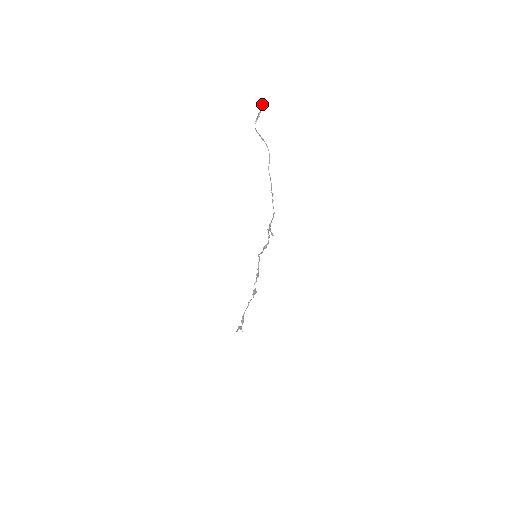
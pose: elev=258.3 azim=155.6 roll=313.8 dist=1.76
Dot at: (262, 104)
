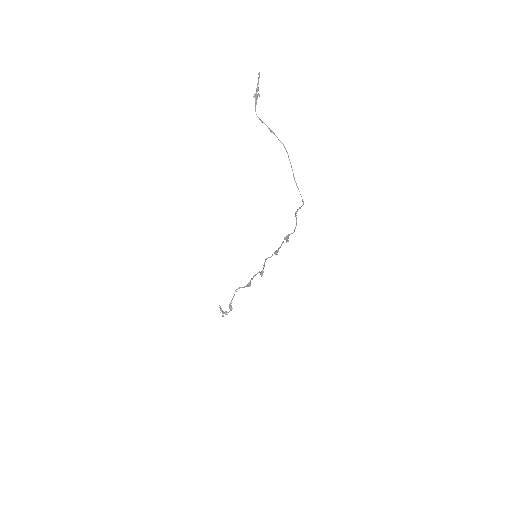
Dot at: (259, 74)
